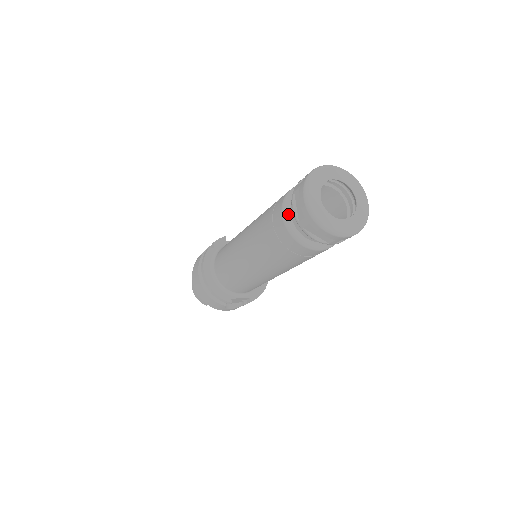
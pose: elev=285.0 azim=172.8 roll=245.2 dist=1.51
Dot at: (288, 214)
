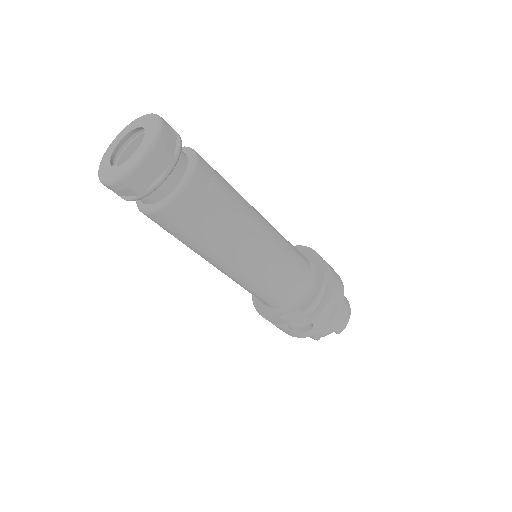
Dot at: occluded
